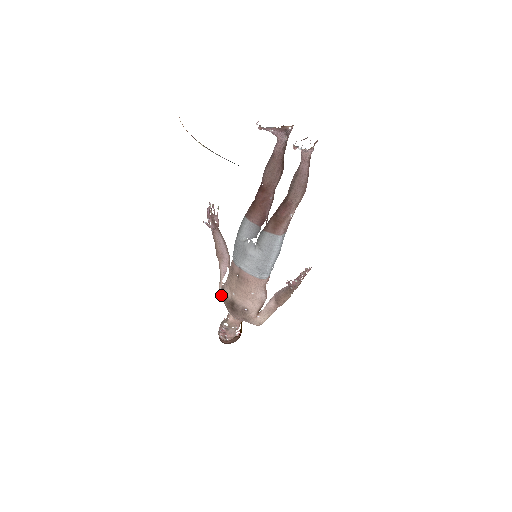
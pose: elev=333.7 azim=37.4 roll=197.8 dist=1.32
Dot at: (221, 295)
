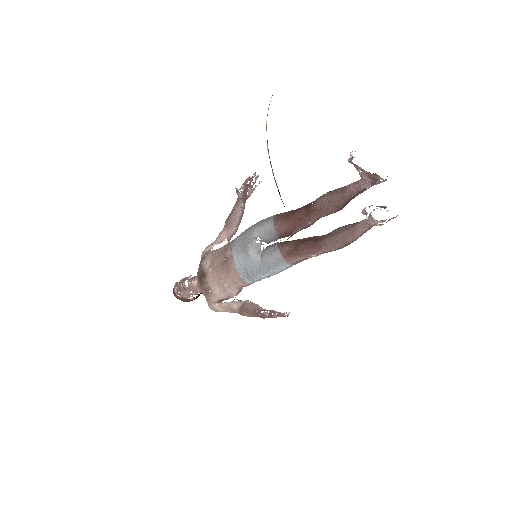
Dot at: occluded
